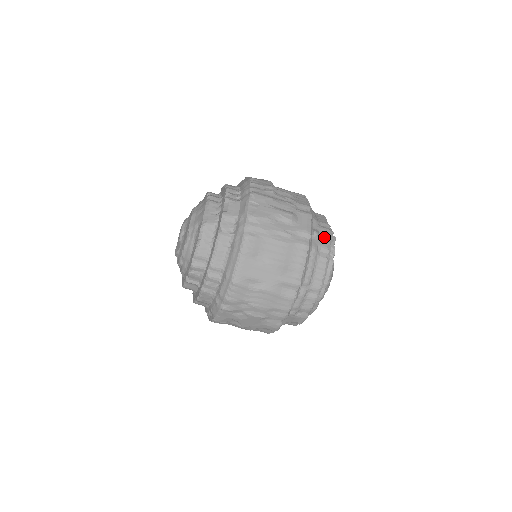
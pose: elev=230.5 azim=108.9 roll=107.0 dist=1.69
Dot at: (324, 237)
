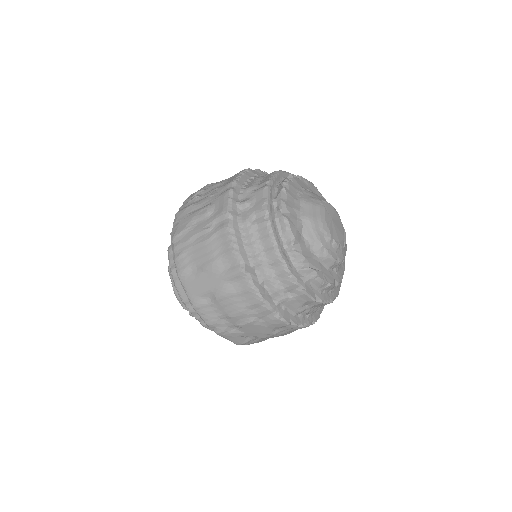
Dot at: (258, 200)
